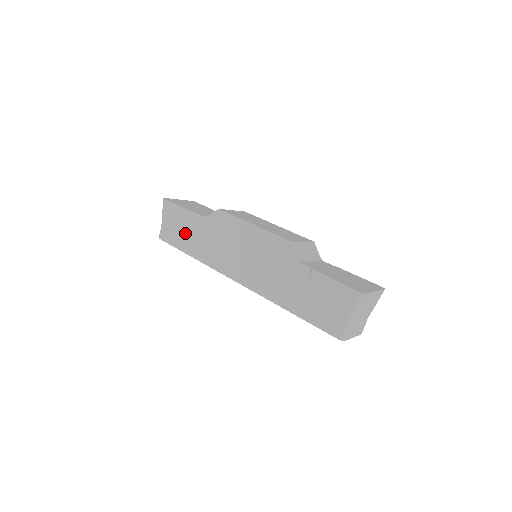
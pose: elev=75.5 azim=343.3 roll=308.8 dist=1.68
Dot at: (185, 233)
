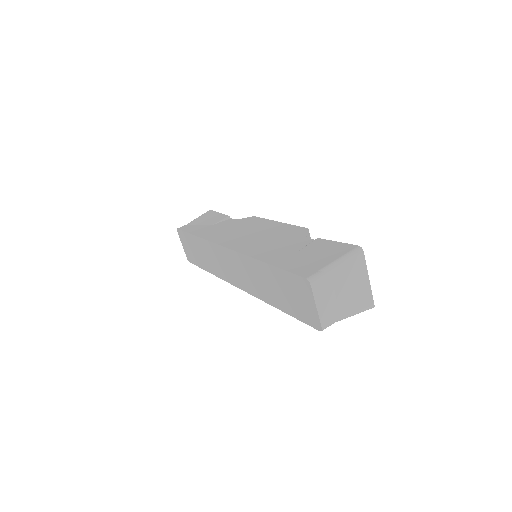
Dot at: (207, 226)
